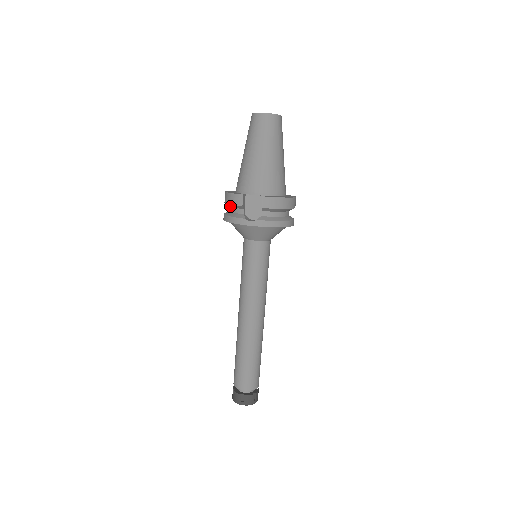
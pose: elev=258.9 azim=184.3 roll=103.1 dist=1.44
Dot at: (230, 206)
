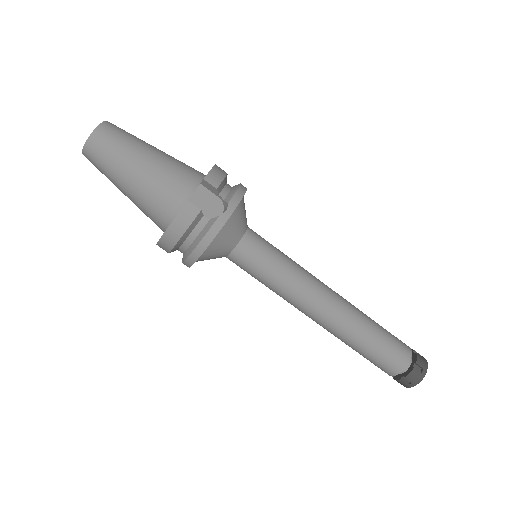
Dot at: (184, 240)
